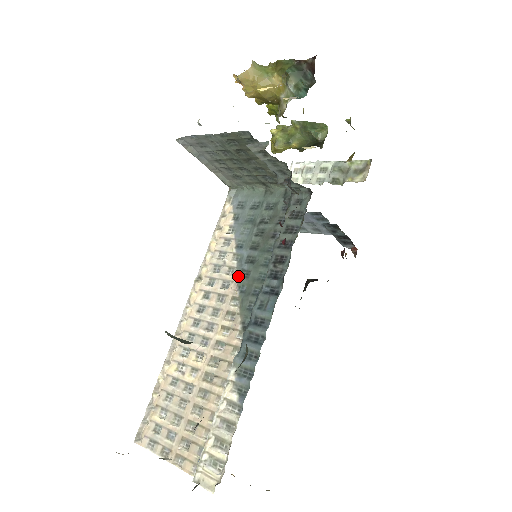
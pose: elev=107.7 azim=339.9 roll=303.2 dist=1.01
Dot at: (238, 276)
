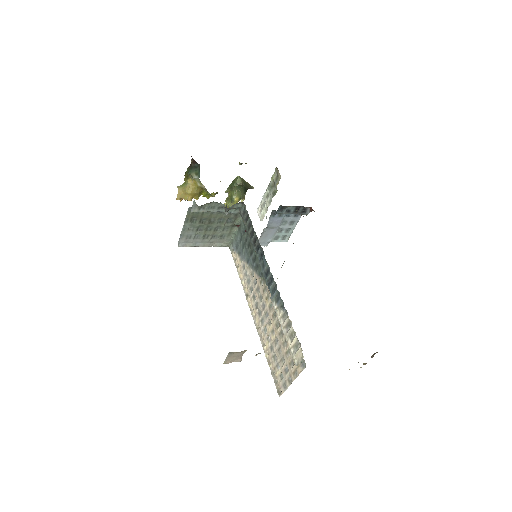
Dot at: (255, 272)
